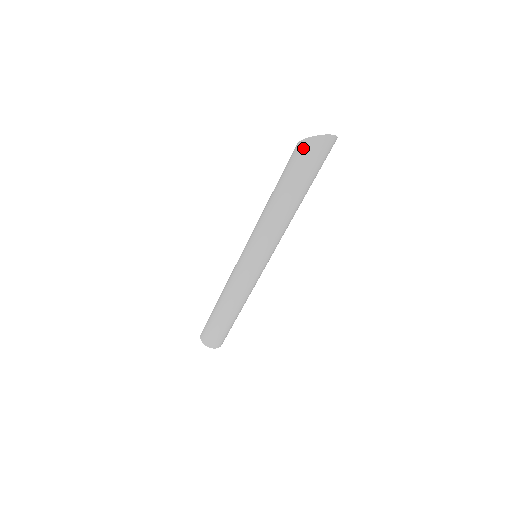
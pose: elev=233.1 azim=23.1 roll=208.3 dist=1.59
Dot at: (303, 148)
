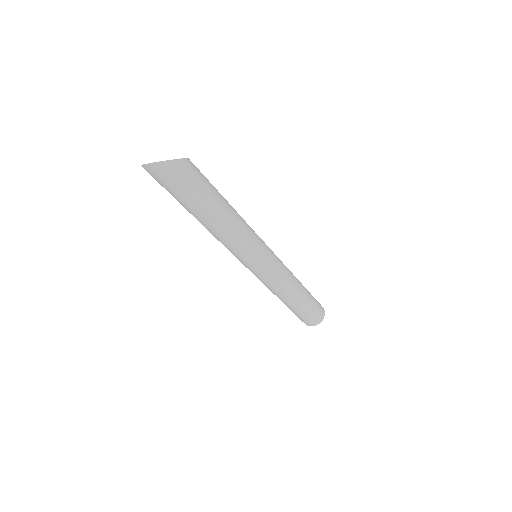
Dot at: occluded
